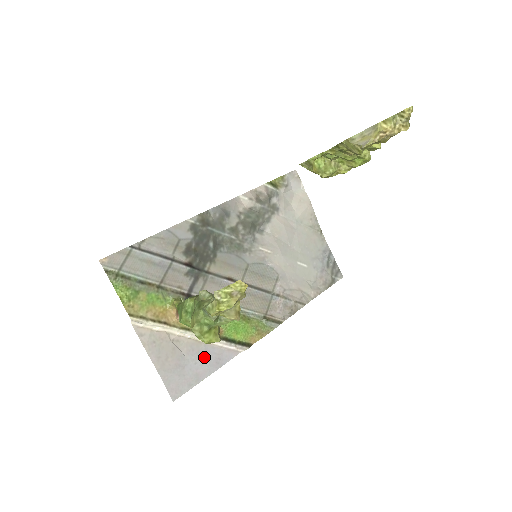
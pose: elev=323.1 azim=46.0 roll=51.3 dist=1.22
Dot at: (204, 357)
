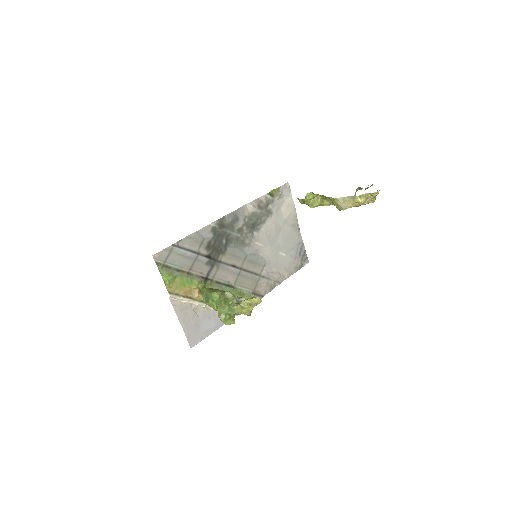
Dot at: (212, 320)
